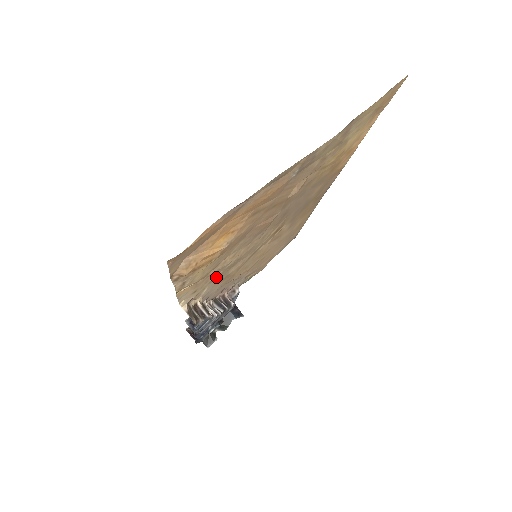
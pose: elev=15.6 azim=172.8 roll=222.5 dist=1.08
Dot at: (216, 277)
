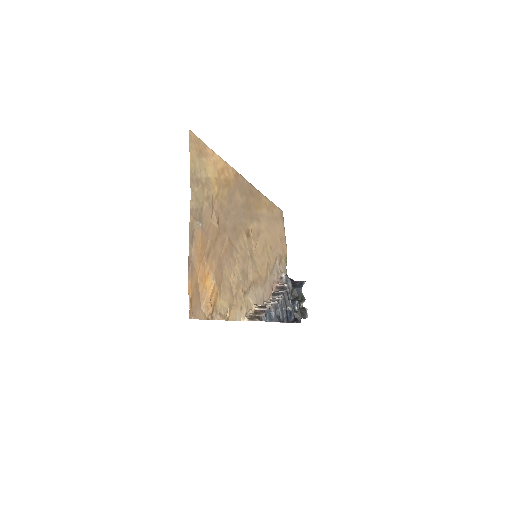
Dot at: (243, 291)
